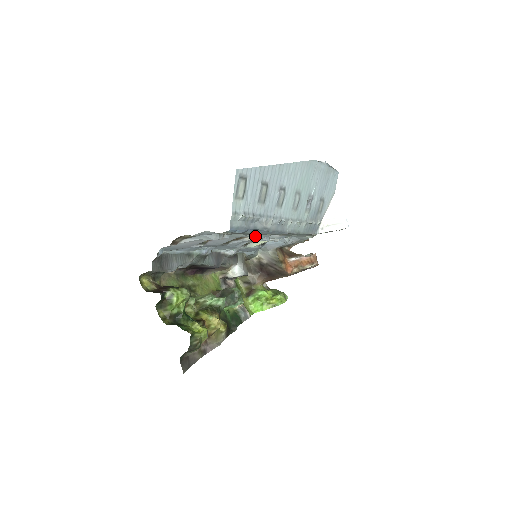
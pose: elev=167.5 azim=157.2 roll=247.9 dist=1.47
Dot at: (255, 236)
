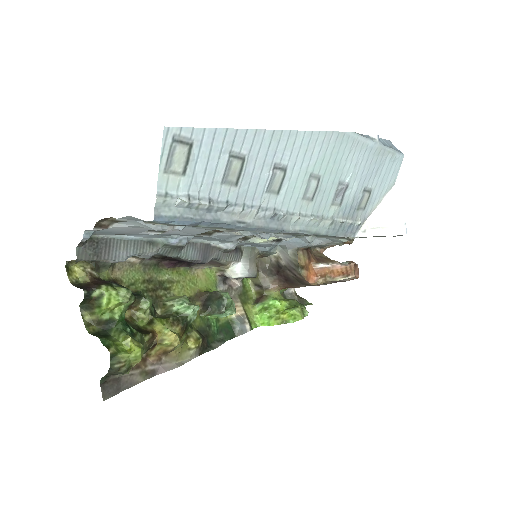
Dot at: (232, 231)
